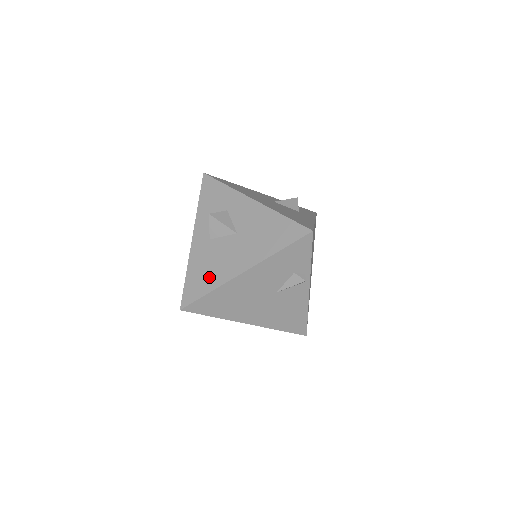
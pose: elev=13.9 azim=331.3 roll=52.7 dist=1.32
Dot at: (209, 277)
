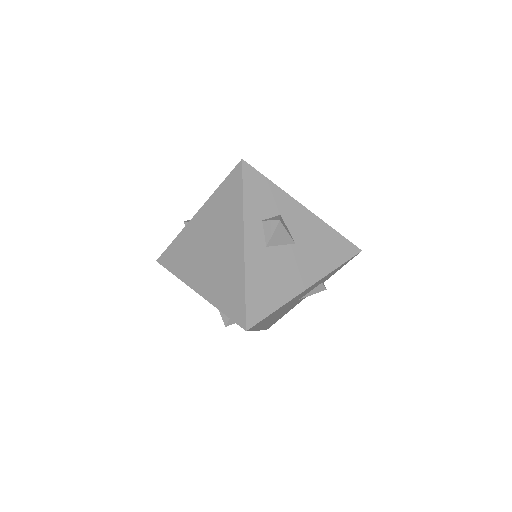
Dot at: (274, 292)
